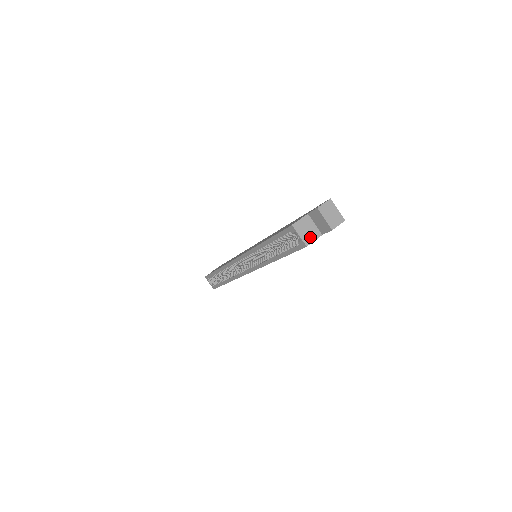
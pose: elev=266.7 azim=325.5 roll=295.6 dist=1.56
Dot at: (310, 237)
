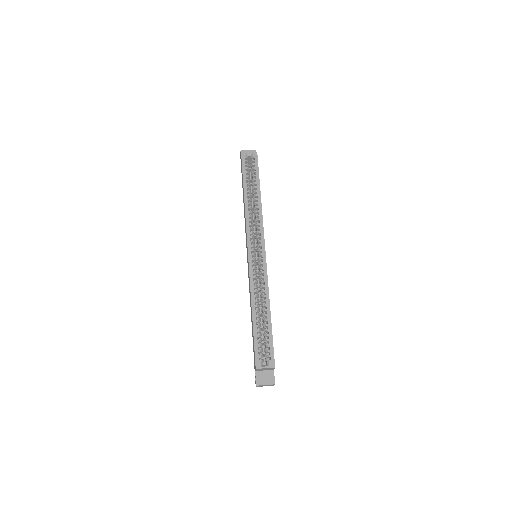
Dot at: occluded
